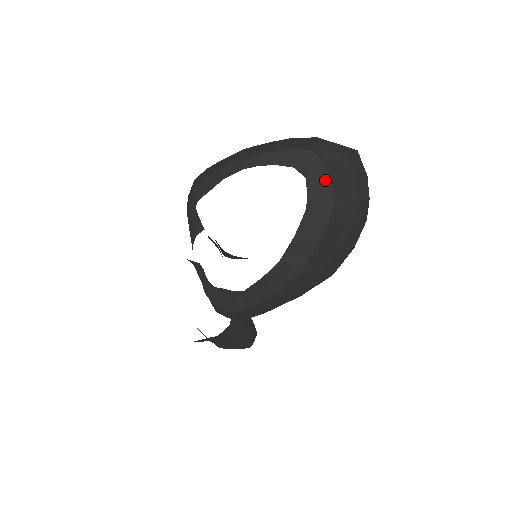
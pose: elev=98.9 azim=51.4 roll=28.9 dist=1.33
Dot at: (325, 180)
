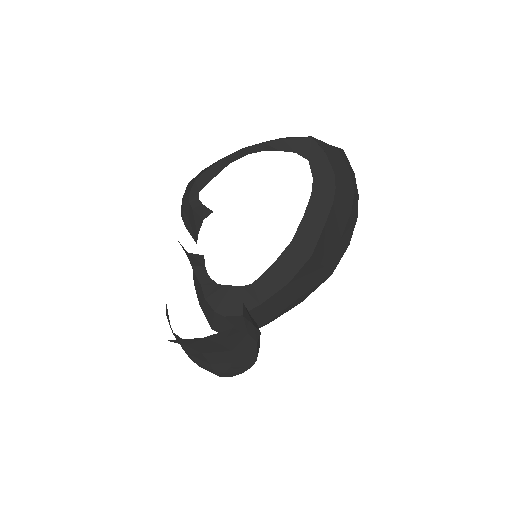
Dot at: (326, 163)
